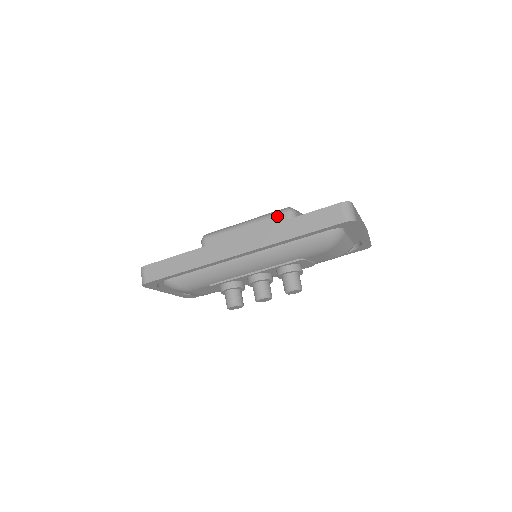
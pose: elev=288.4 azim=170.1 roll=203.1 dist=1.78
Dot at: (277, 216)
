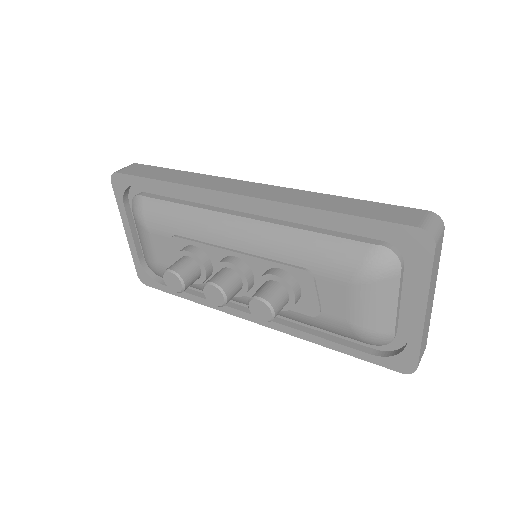
Dot at: occluded
